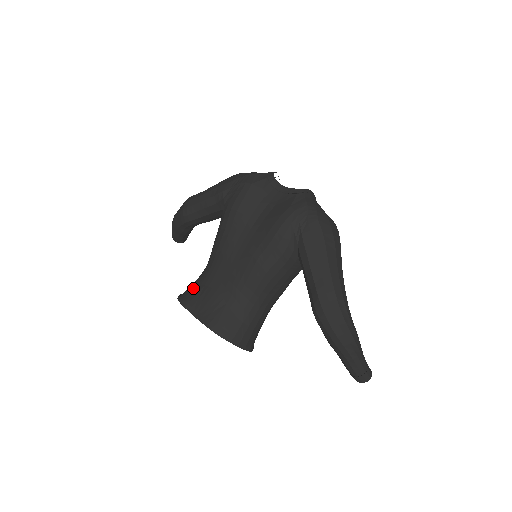
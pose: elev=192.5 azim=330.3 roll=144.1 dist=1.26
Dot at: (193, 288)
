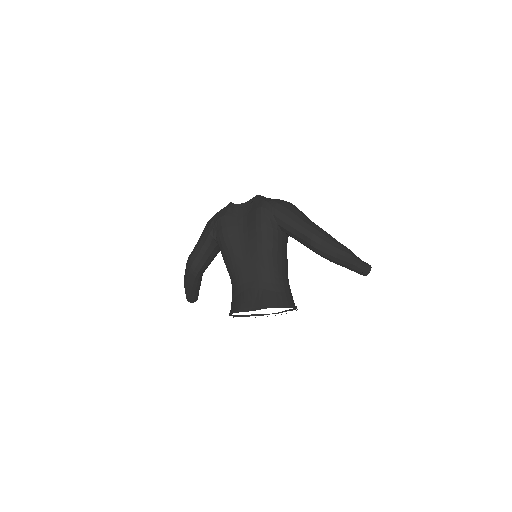
Dot at: (235, 300)
